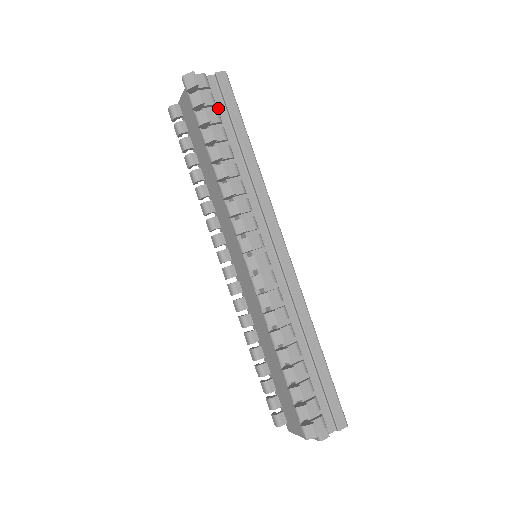
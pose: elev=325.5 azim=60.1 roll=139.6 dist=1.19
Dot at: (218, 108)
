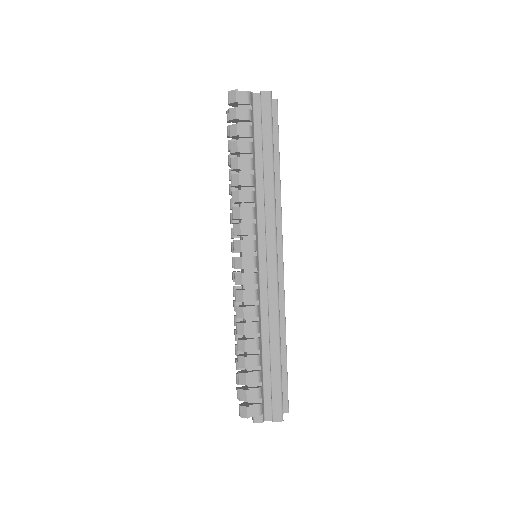
Dot at: (255, 123)
